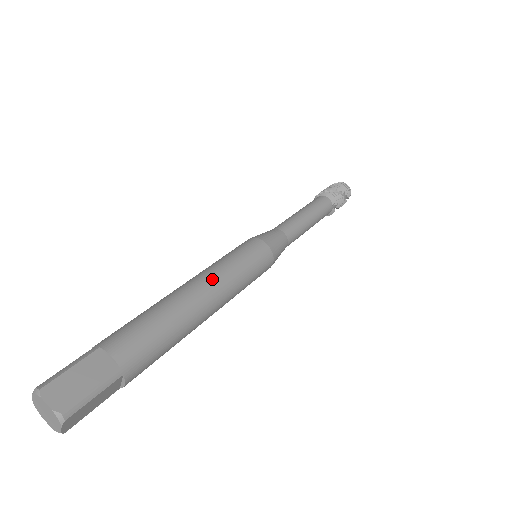
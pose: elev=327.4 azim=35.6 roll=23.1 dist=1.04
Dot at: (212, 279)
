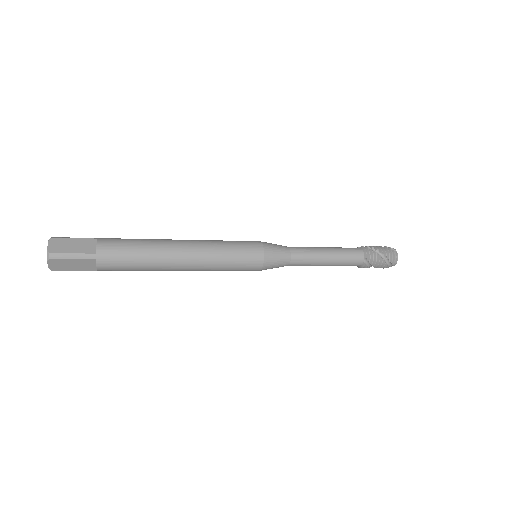
Dot at: (198, 245)
